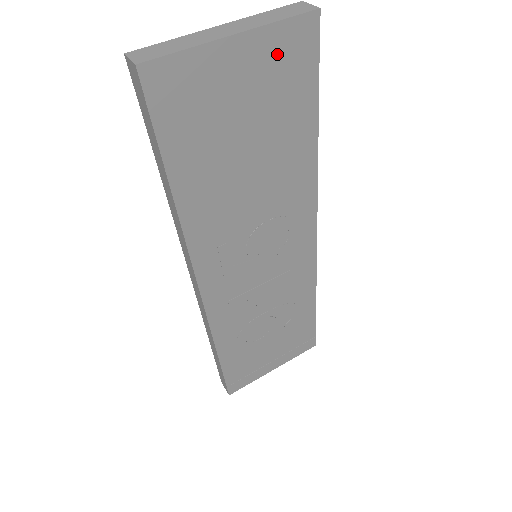
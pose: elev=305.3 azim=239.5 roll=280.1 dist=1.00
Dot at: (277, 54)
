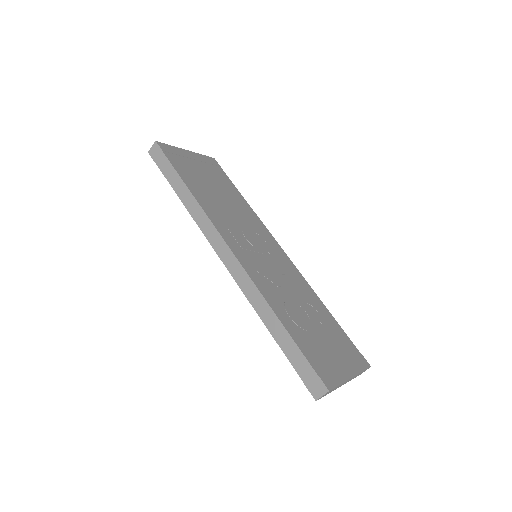
Dot at: (207, 163)
